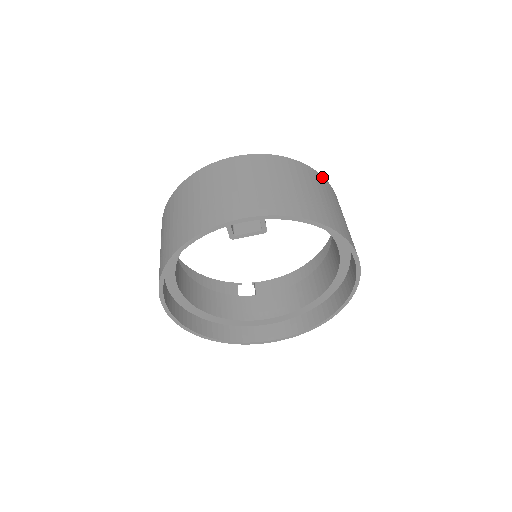
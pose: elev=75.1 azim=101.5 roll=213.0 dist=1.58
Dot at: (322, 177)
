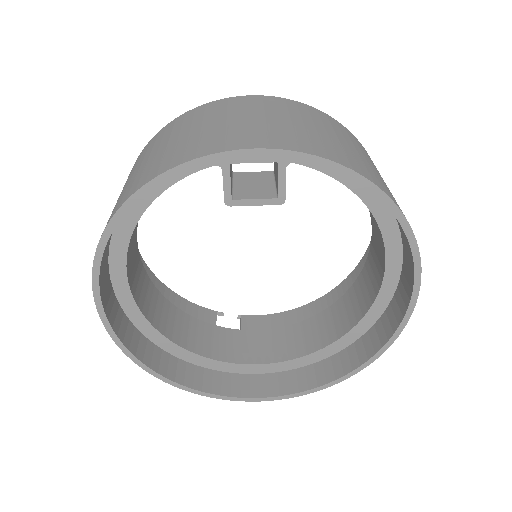
Dot at: occluded
